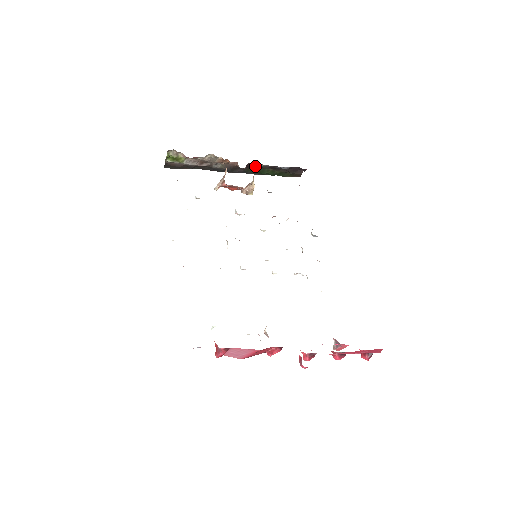
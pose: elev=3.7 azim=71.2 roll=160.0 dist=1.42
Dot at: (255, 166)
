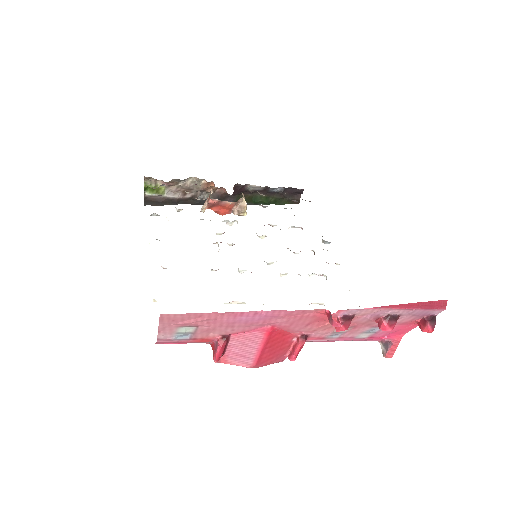
Dot at: (245, 191)
